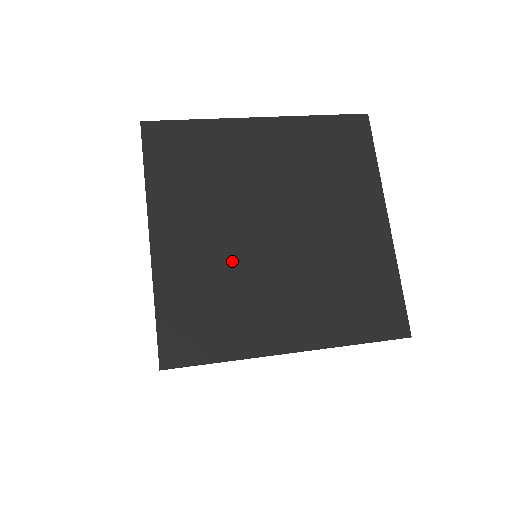
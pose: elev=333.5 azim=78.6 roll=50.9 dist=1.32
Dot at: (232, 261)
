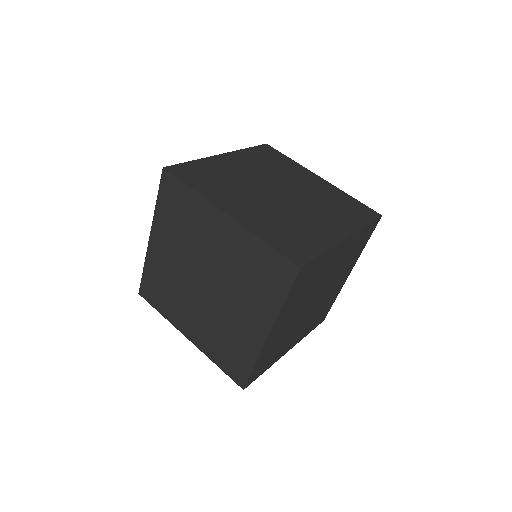
Dot at: (179, 279)
